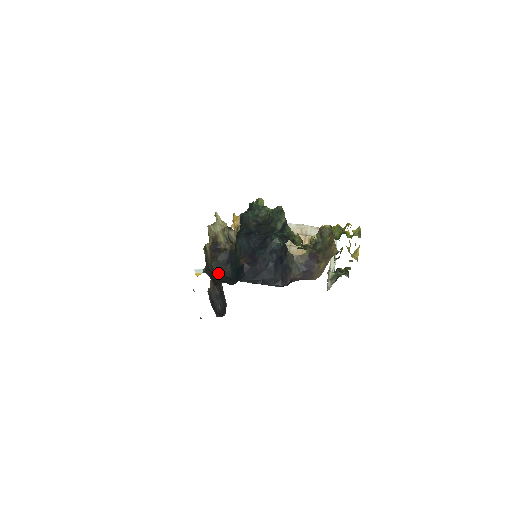
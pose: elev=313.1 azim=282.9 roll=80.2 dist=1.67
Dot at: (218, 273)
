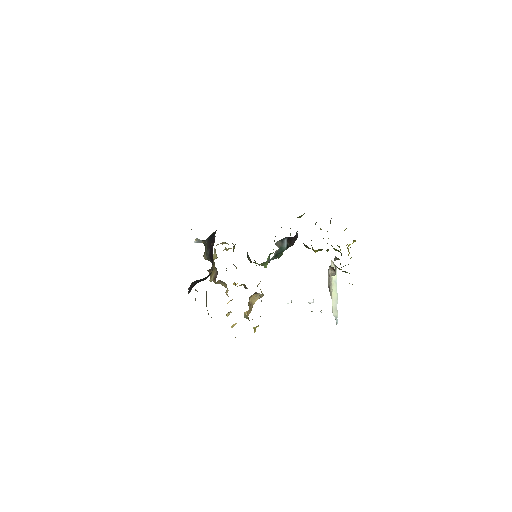
Dot at: occluded
